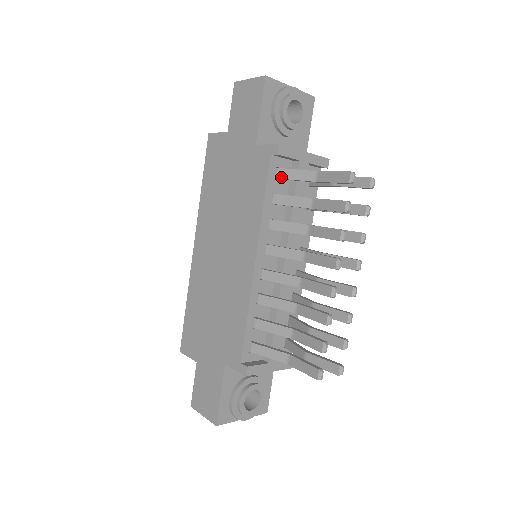
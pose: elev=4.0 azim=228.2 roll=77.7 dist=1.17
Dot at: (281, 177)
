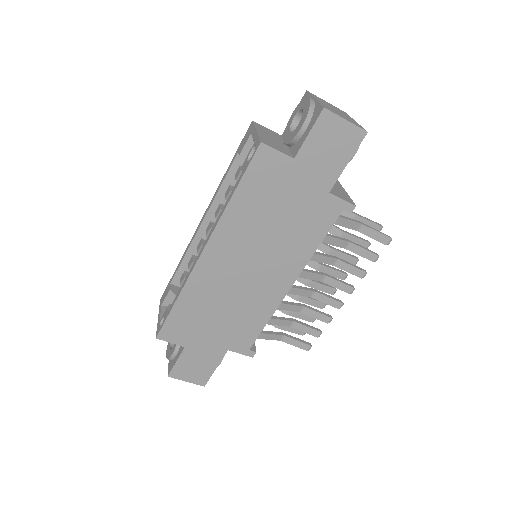
Dot at: (335, 223)
